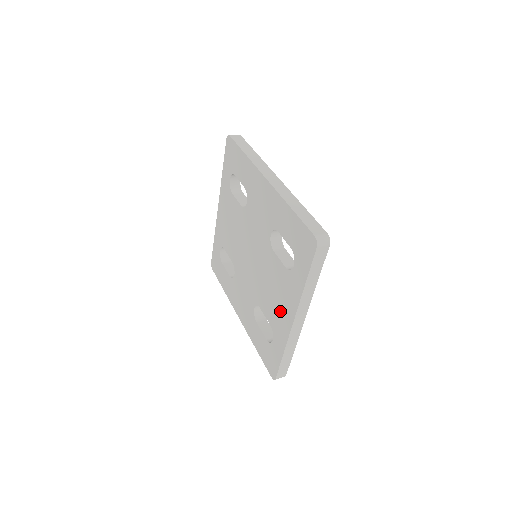
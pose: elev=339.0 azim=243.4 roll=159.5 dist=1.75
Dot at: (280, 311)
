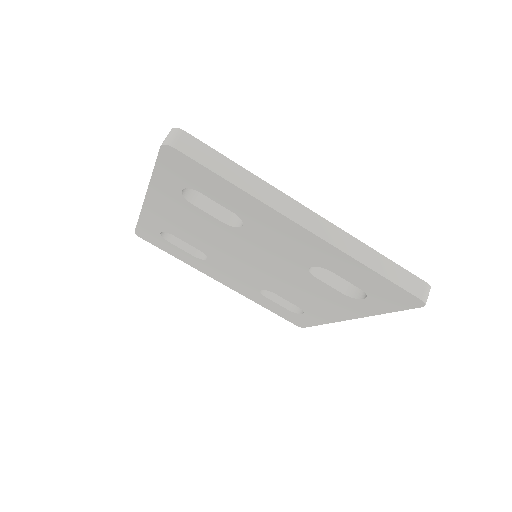
Dot at: (323, 308)
